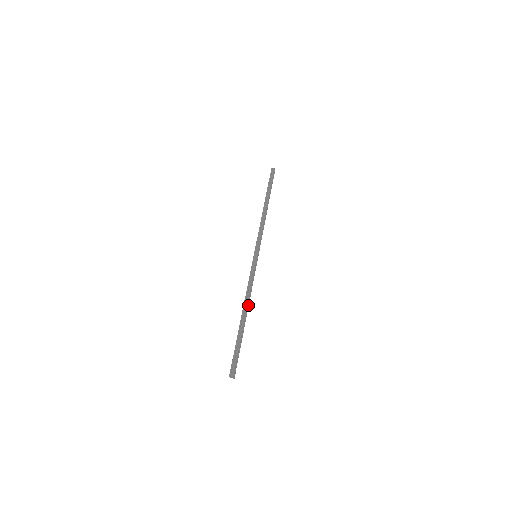
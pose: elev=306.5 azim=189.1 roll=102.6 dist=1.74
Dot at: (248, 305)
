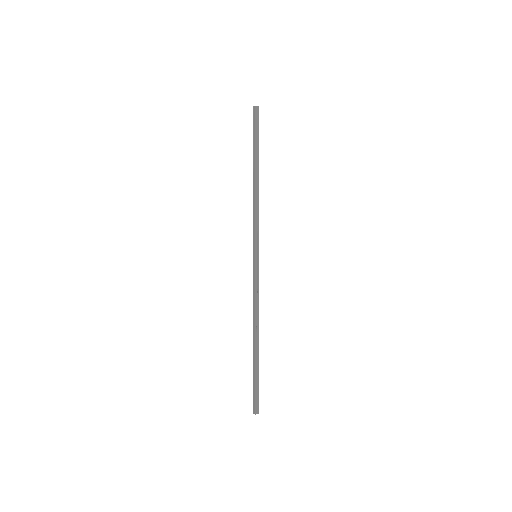
Dot at: (257, 325)
